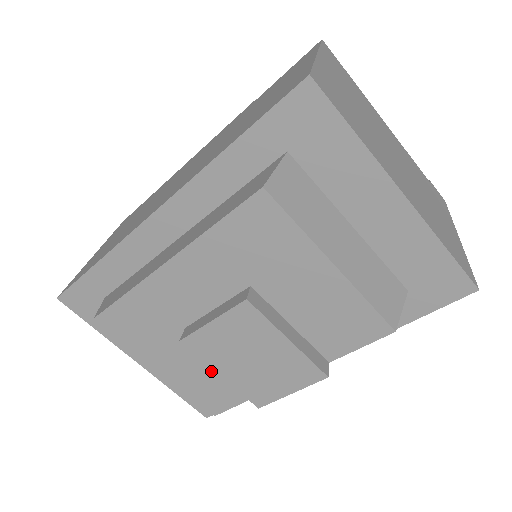
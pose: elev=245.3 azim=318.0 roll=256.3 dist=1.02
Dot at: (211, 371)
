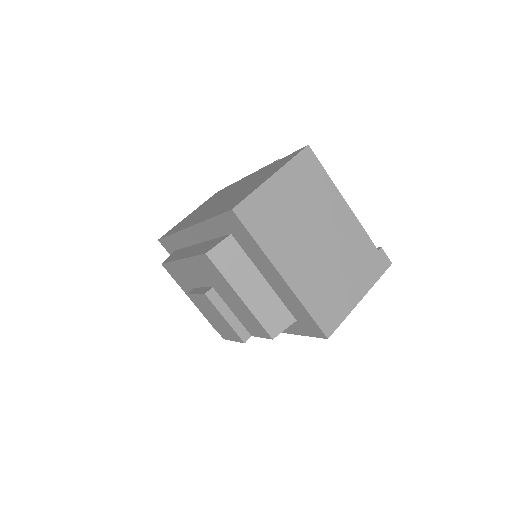
Dot at: occluded
